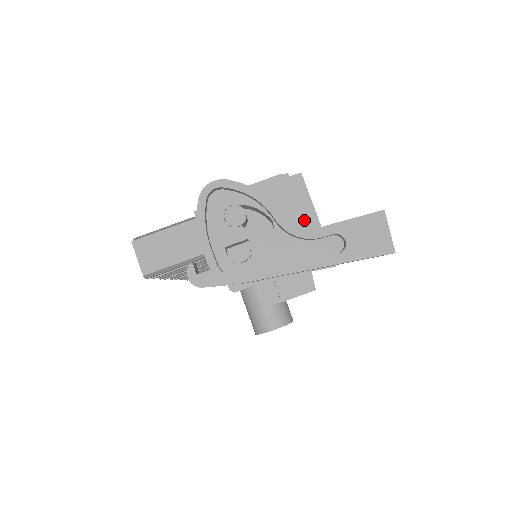
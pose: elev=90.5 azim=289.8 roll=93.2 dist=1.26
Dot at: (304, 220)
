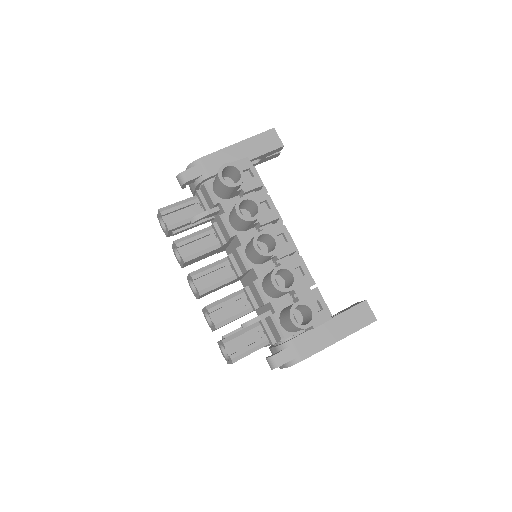
Dot at: occluded
